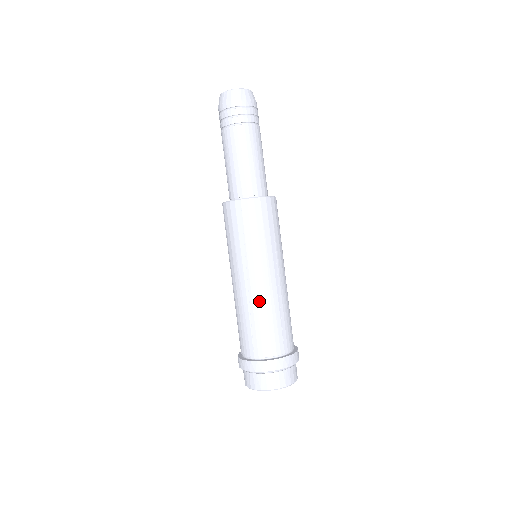
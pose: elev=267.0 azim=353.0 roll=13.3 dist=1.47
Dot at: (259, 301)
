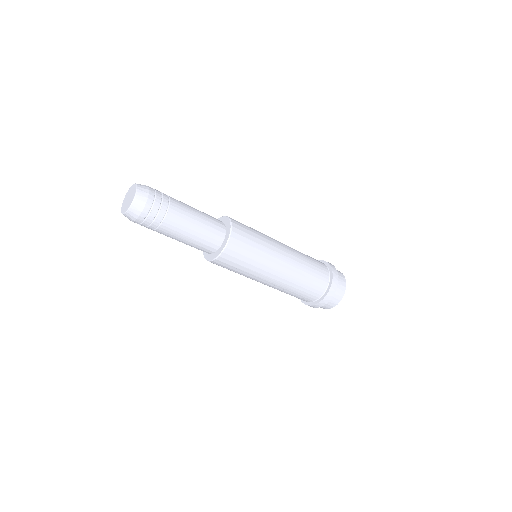
Dot at: (286, 285)
